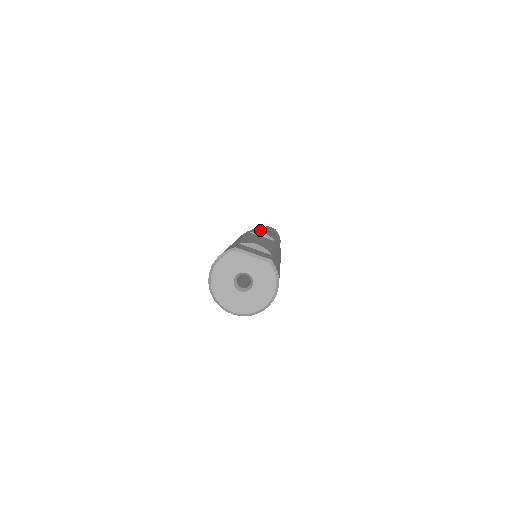
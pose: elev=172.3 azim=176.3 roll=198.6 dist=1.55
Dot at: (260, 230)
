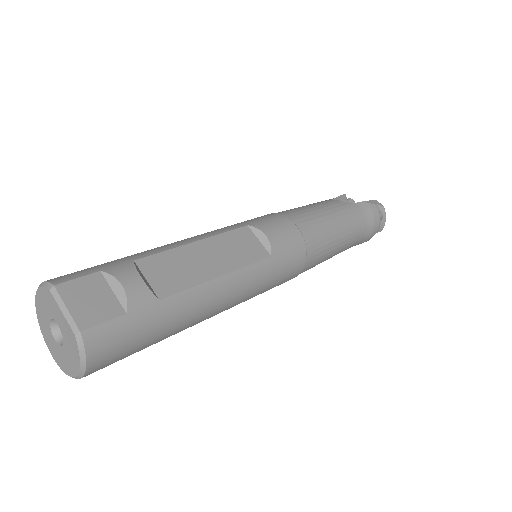
Dot at: (280, 224)
